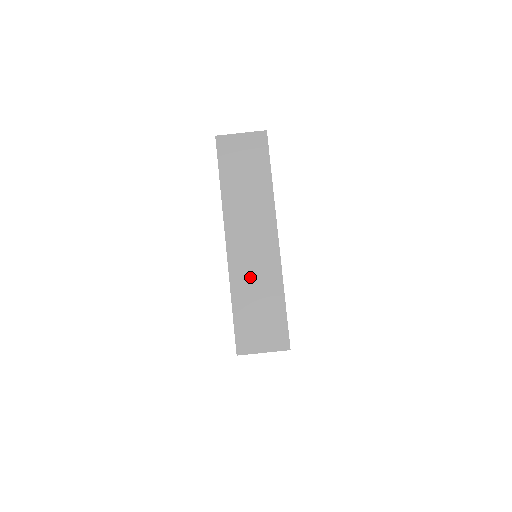
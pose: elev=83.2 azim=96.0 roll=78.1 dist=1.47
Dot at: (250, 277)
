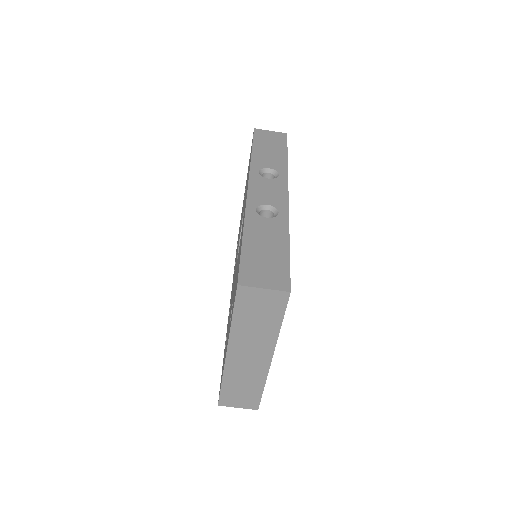
Dot at: (240, 374)
